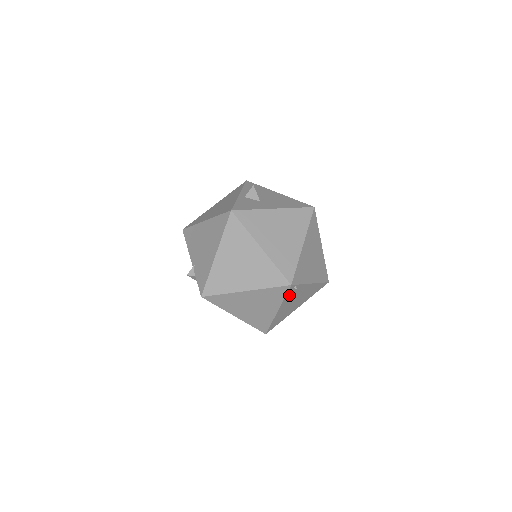
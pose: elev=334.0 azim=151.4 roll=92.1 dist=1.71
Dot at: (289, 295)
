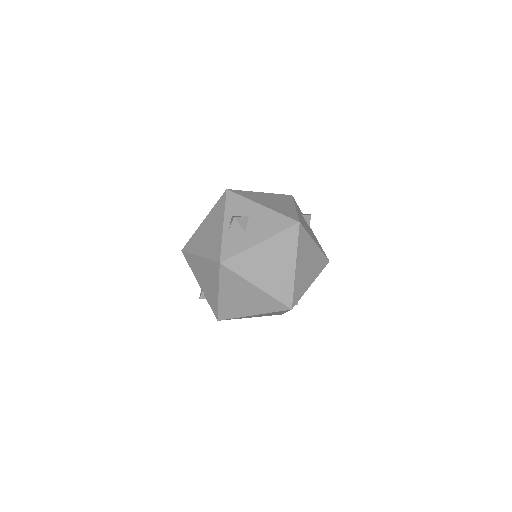
Dot at: occluded
